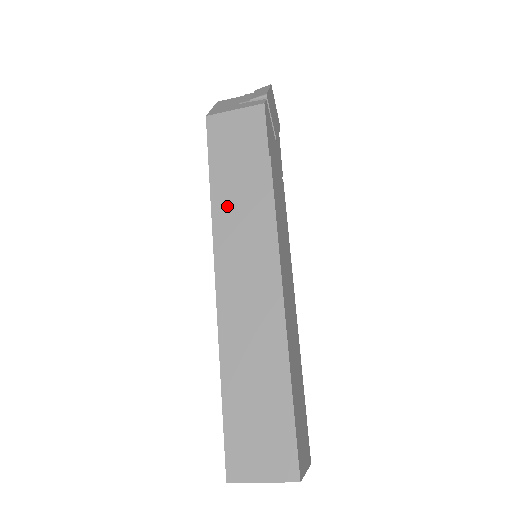
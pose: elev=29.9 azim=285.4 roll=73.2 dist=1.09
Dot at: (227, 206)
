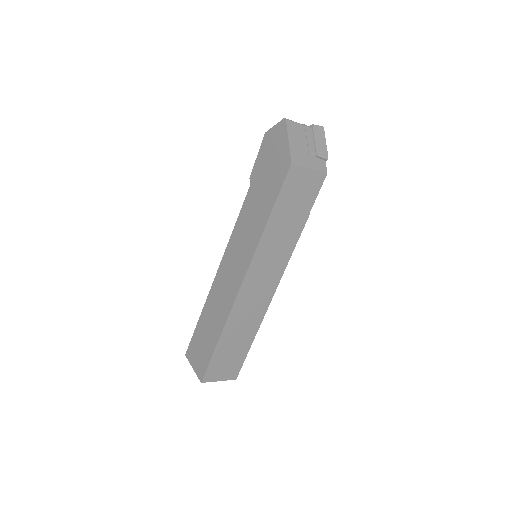
Dot at: (271, 238)
